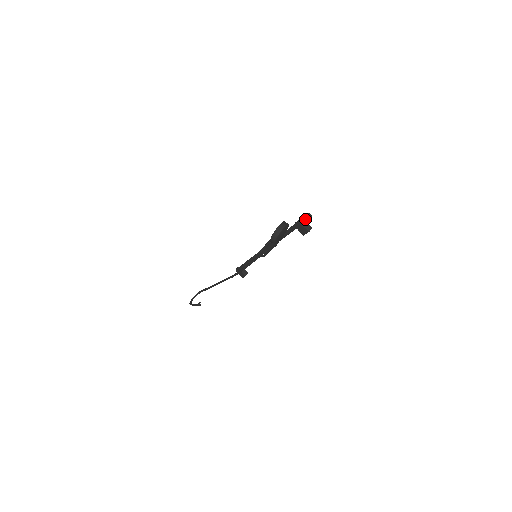
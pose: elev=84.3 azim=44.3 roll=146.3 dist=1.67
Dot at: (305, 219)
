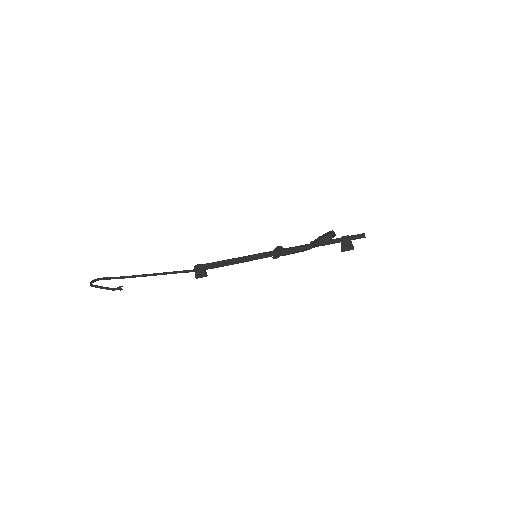
Dot at: (359, 236)
